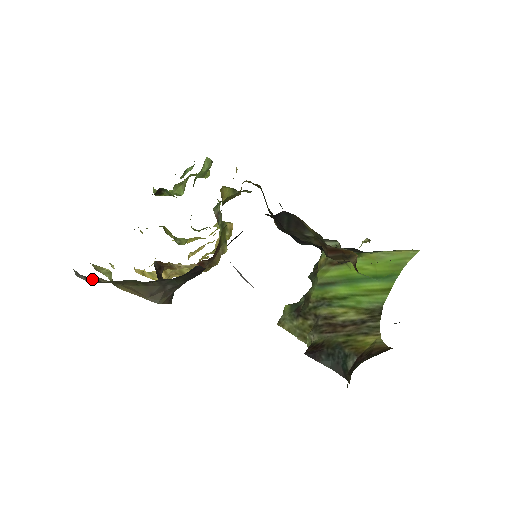
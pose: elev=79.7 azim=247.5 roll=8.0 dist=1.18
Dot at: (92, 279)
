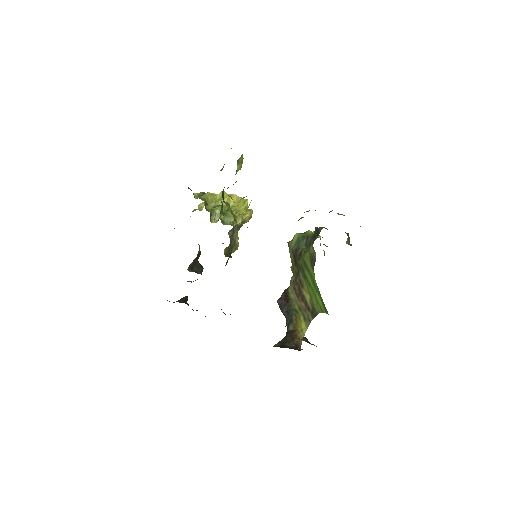
Dot at: occluded
